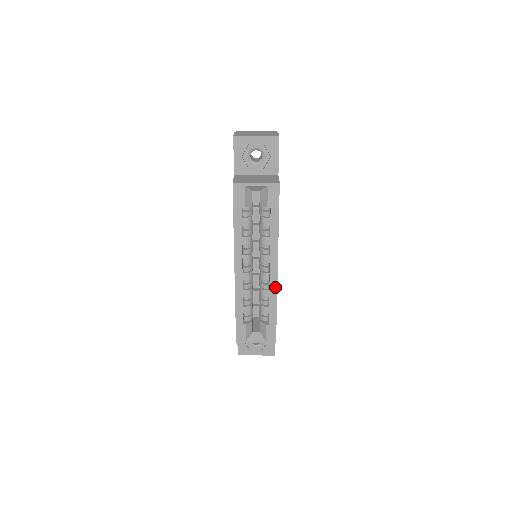
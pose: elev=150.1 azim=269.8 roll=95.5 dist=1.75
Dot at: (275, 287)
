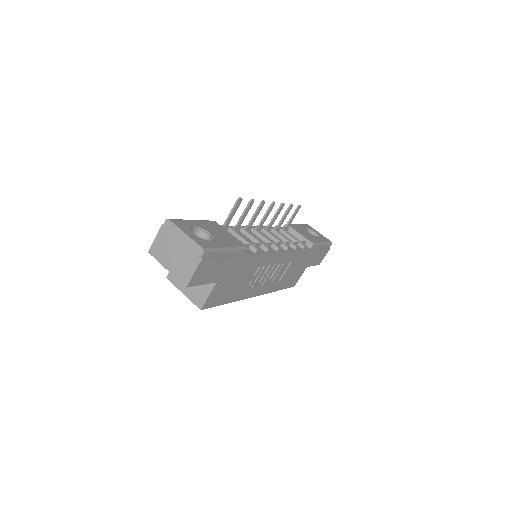
Dot at: occluded
